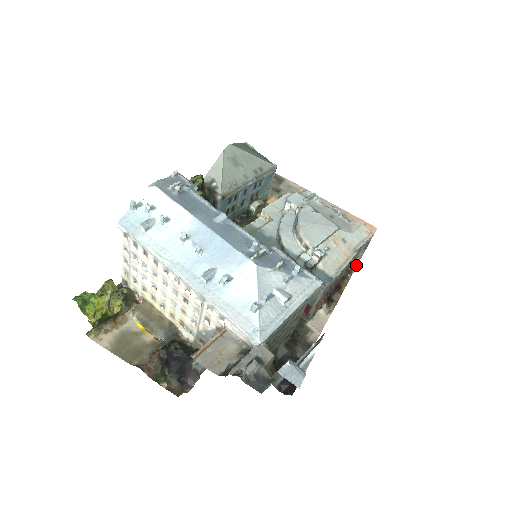
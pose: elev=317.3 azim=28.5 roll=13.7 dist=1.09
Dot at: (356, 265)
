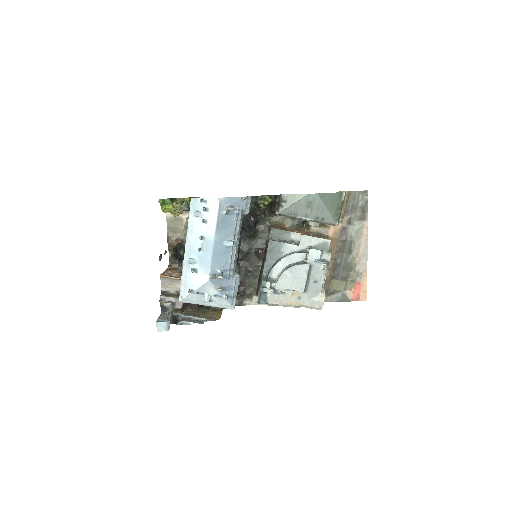
Dot at: occluded
